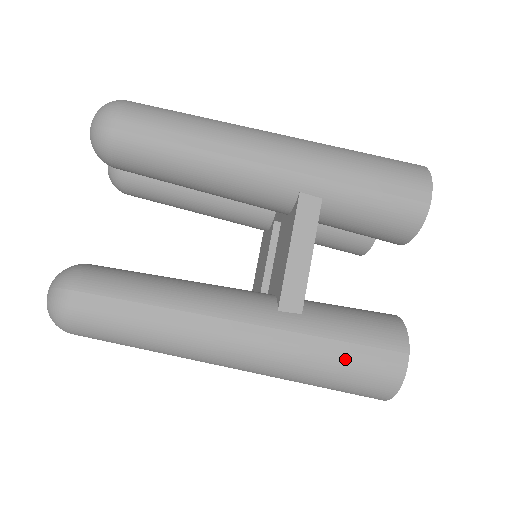
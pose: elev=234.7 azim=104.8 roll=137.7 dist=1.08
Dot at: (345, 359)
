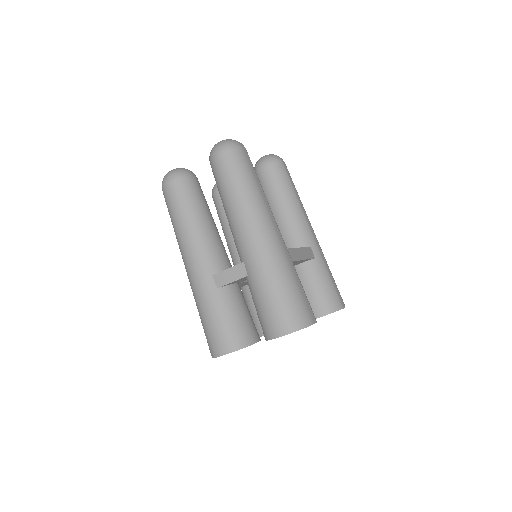
Dot at: (298, 288)
